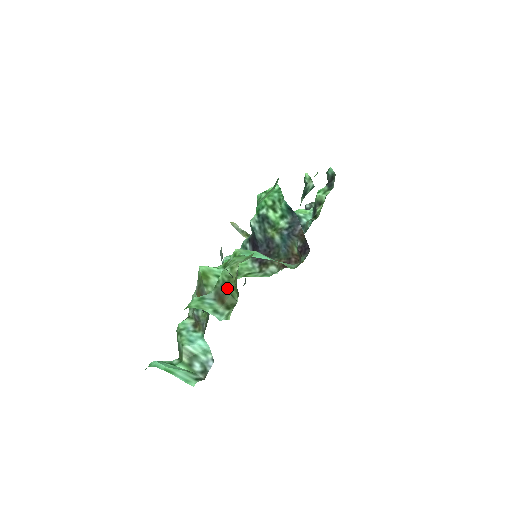
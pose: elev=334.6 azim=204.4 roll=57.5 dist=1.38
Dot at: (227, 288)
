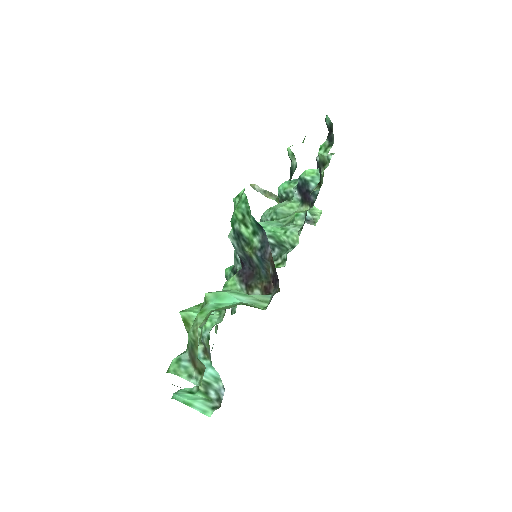
Dot at: (195, 352)
